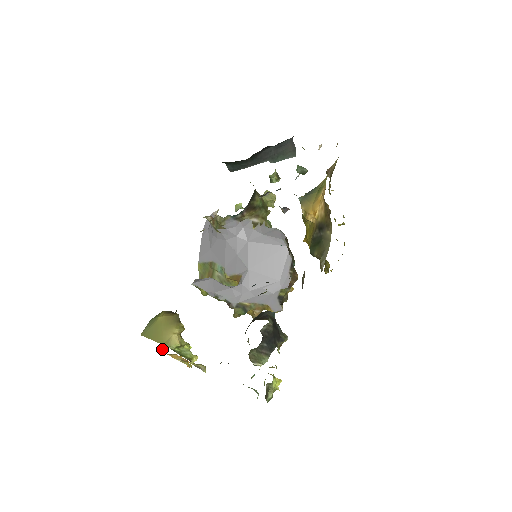
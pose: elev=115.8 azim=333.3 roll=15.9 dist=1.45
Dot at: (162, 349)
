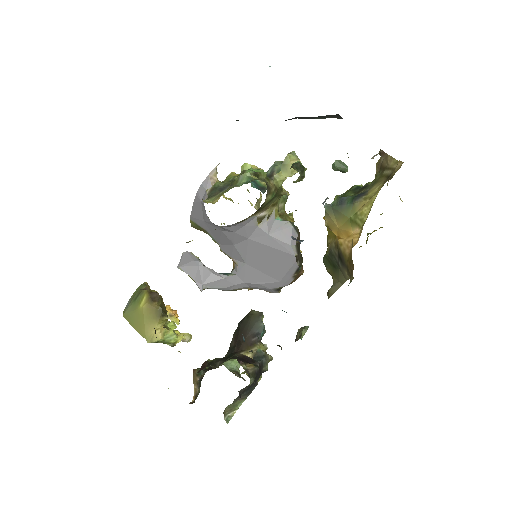
Dot at: occluded
